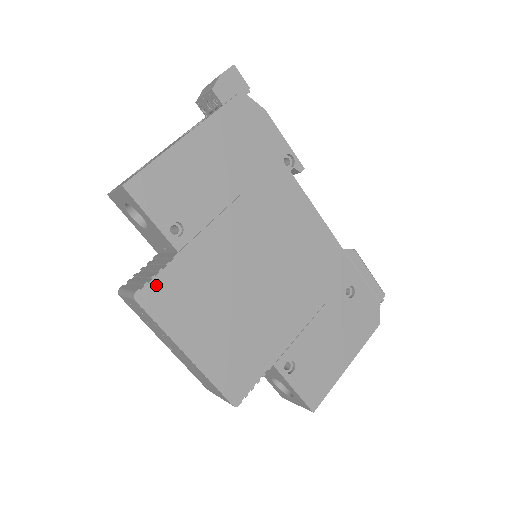
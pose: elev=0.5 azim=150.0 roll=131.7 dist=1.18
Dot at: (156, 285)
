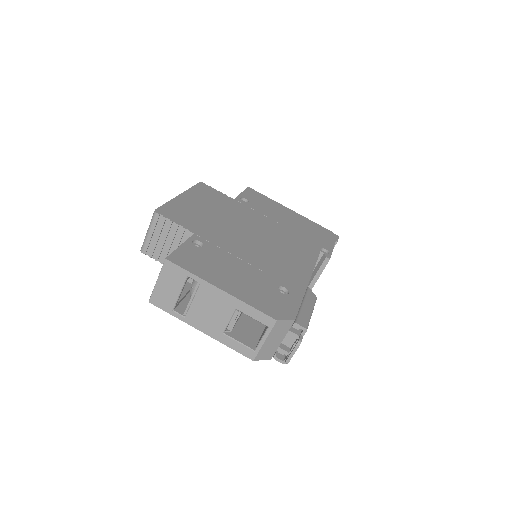
Dot at: (212, 190)
